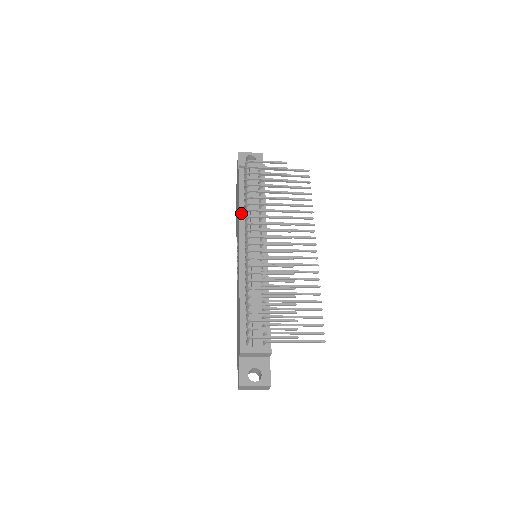
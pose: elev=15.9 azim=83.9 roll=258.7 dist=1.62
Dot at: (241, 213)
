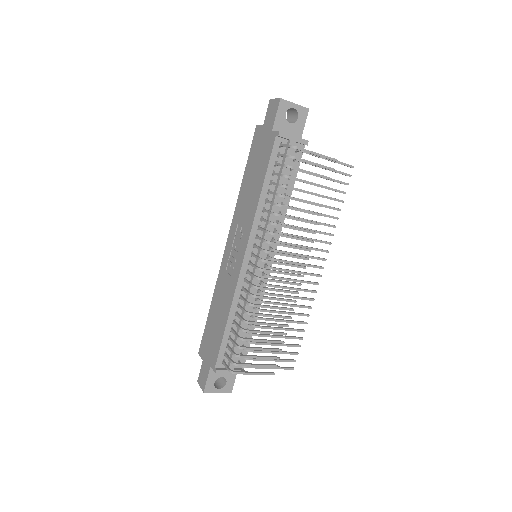
Dot at: (259, 208)
